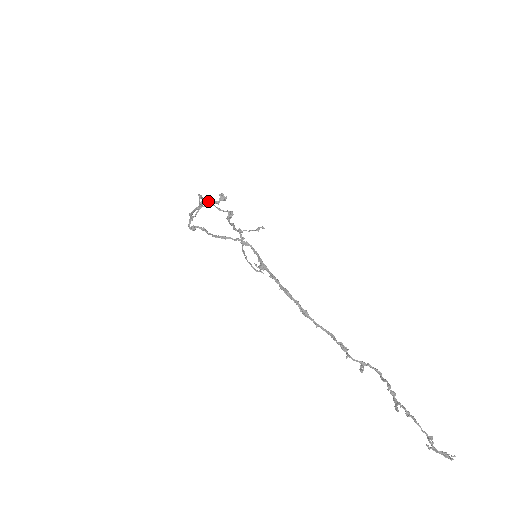
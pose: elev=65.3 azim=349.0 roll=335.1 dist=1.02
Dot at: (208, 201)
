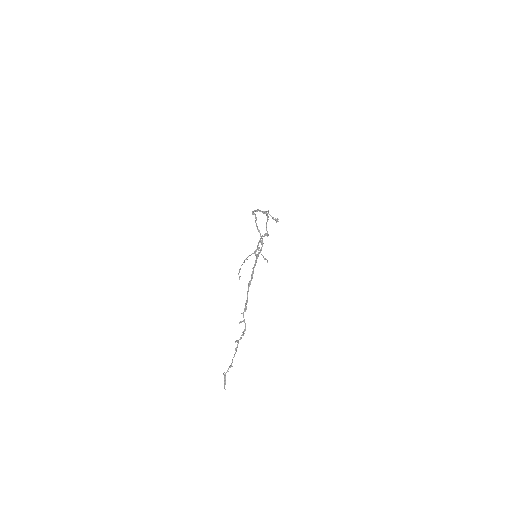
Dot at: occluded
